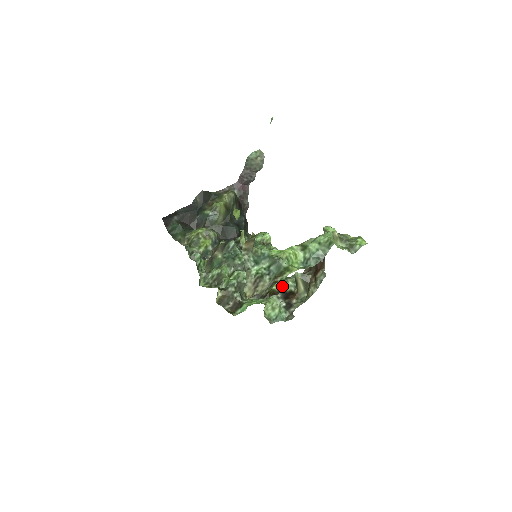
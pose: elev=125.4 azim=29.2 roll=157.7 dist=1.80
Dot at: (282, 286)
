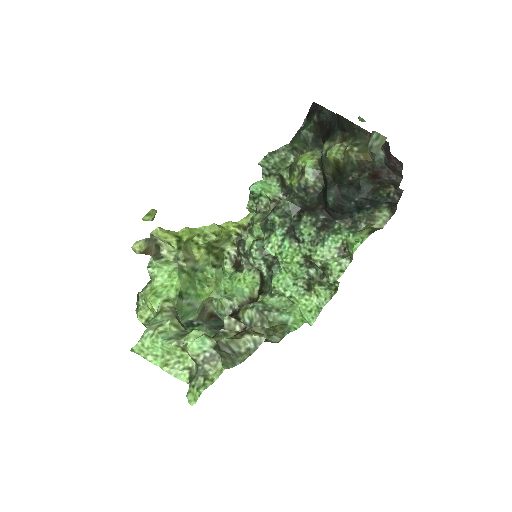
Dot at: (245, 306)
